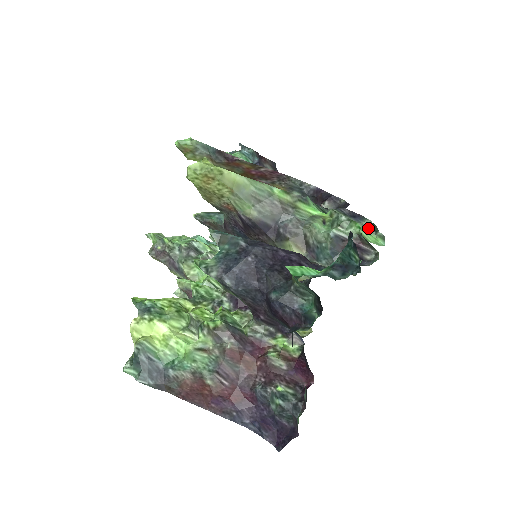
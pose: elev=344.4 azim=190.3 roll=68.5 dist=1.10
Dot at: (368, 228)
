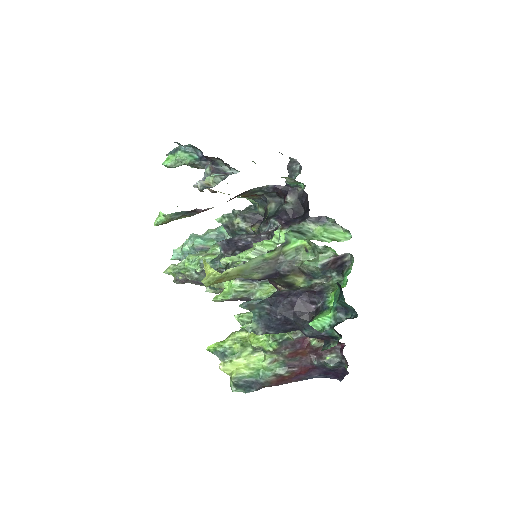
Dot at: (334, 225)
